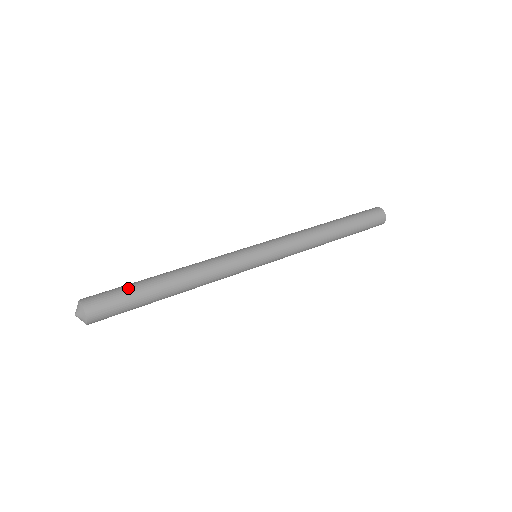
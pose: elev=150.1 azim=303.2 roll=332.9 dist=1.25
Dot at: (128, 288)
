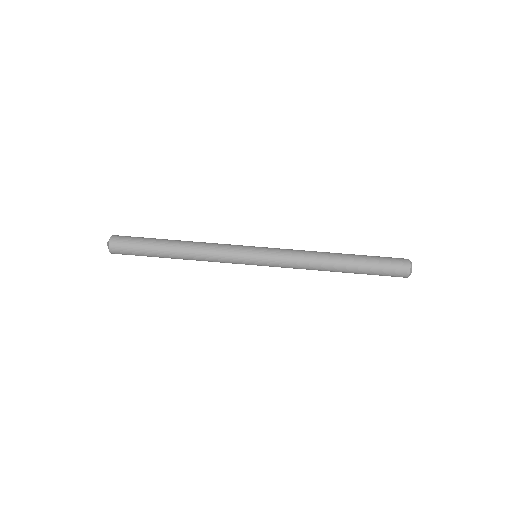
Dot at: (143, 242)
